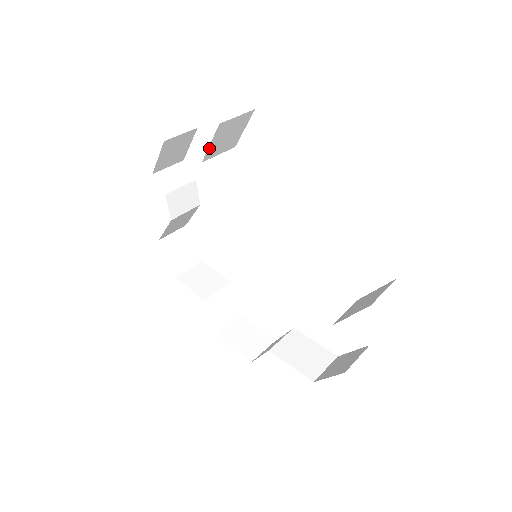
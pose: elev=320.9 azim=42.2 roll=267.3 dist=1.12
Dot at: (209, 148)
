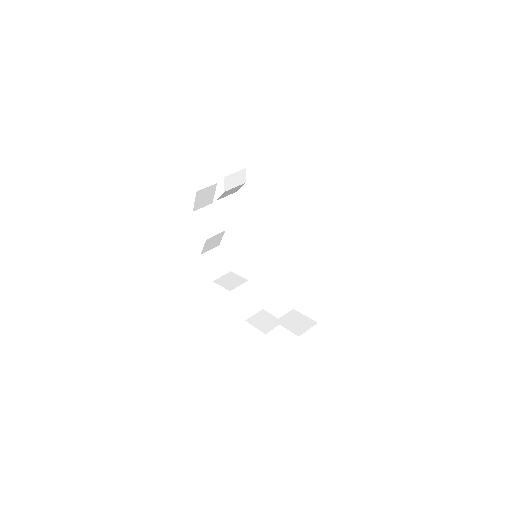
Dot at: occluded
